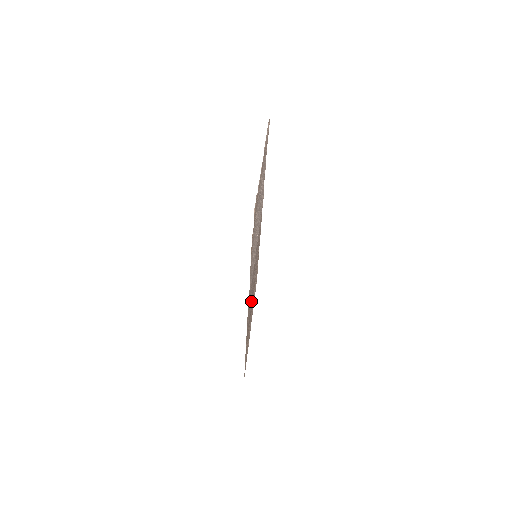
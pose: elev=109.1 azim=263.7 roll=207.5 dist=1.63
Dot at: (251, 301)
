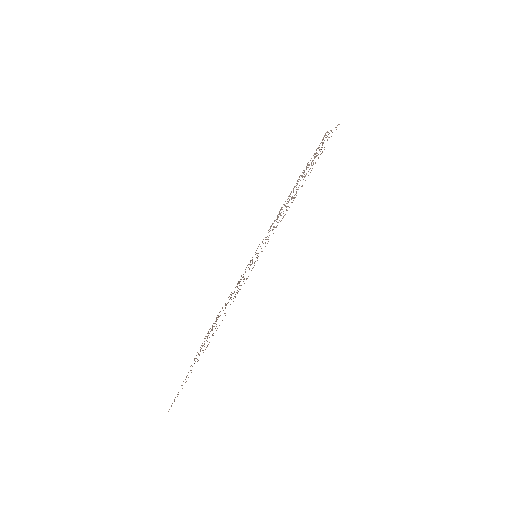
Dot at: occluded
